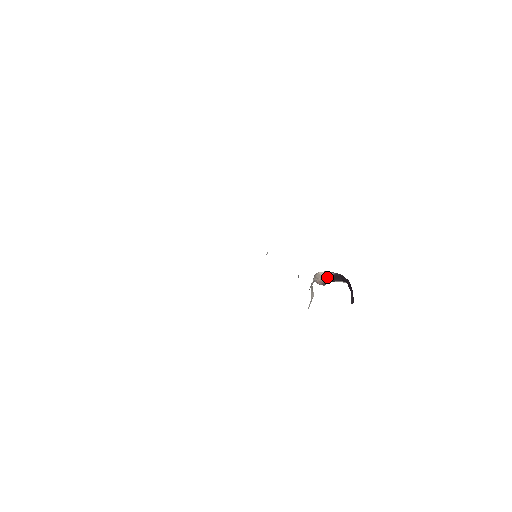
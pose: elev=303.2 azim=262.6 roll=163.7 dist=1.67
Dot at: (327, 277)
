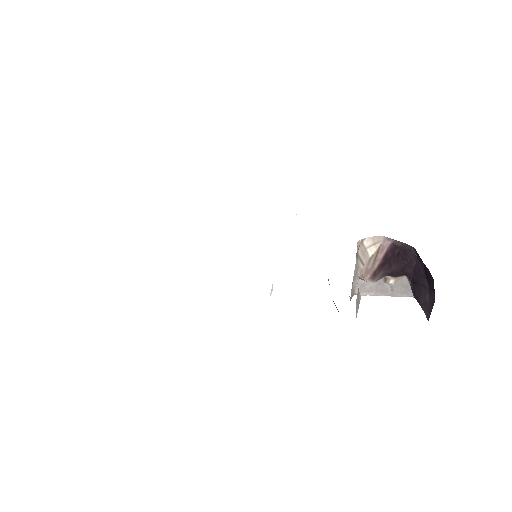
Dot at: (378, 255)
